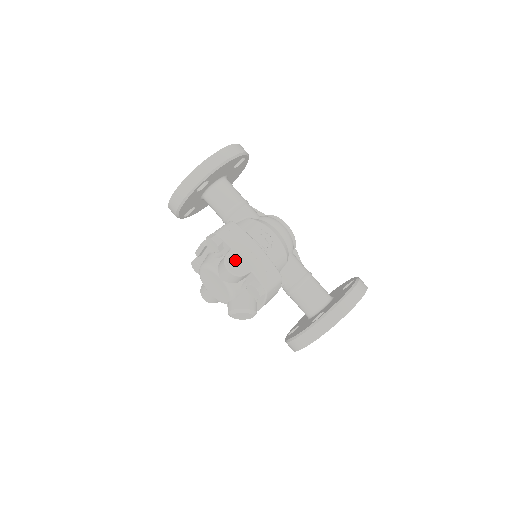
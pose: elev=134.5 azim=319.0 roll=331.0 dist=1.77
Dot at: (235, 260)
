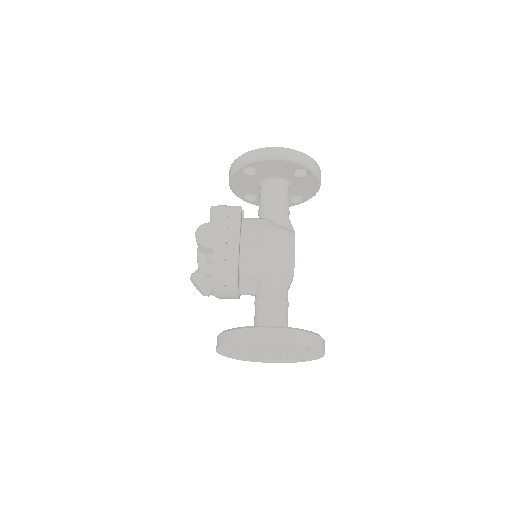
Dot at: (208, 231)
